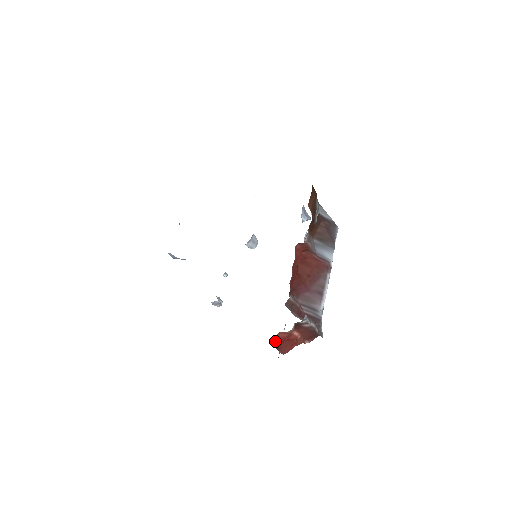
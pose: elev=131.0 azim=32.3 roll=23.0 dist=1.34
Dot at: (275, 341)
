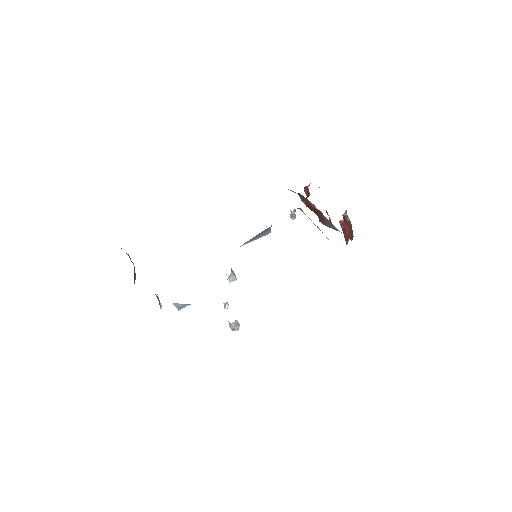
Dot at: (341, 227)
